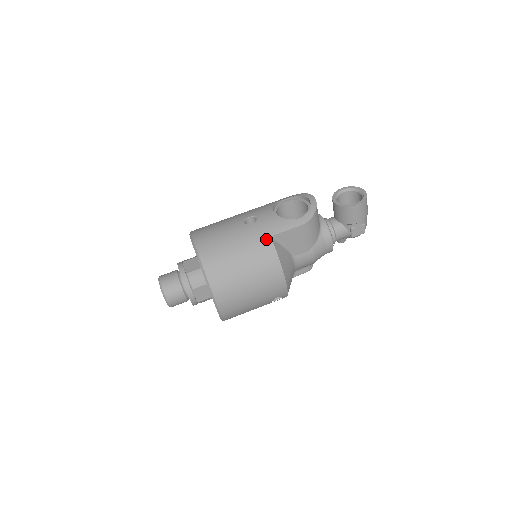
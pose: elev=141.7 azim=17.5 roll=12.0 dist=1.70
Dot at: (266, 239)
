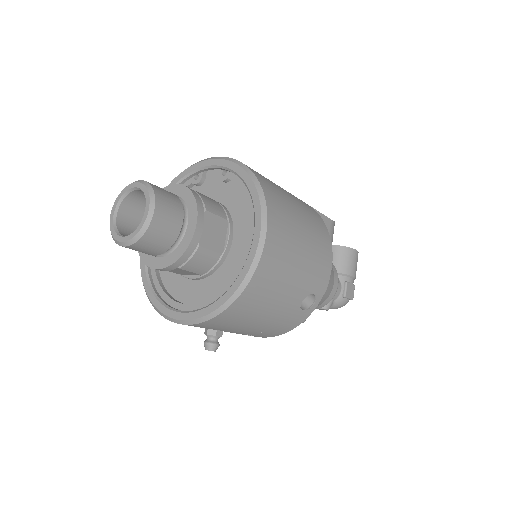
Dot at: (305, 203)
